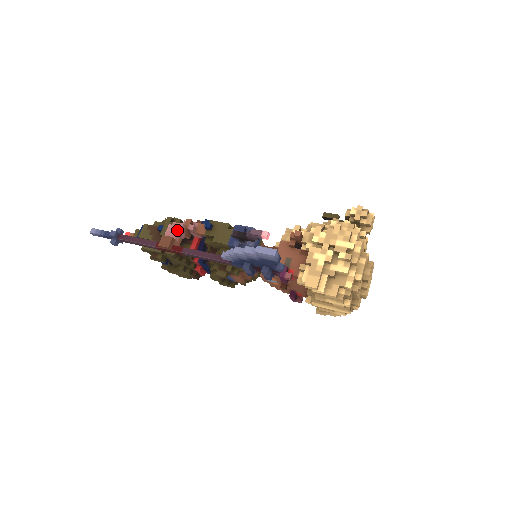
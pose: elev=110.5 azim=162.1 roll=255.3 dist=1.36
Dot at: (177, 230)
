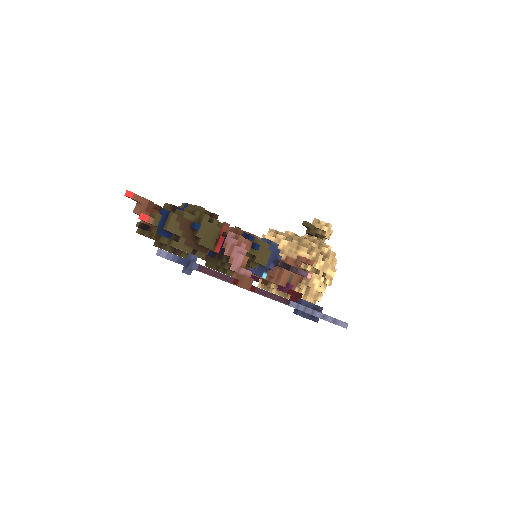
Dot at: occluded
